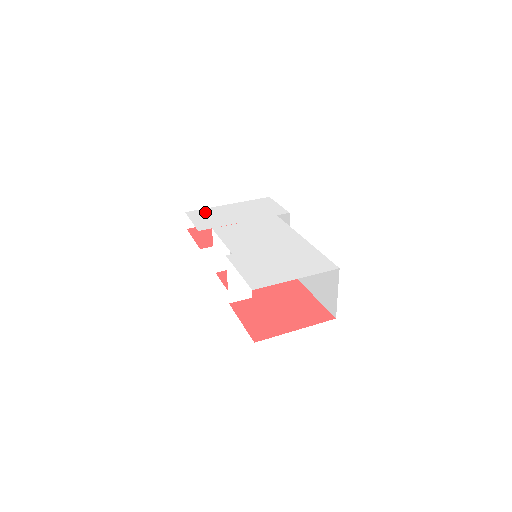
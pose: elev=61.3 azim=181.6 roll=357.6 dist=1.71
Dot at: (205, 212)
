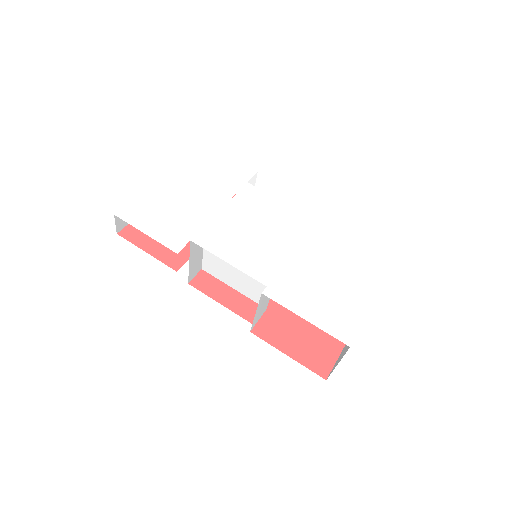
Dot at: (146, 205)
